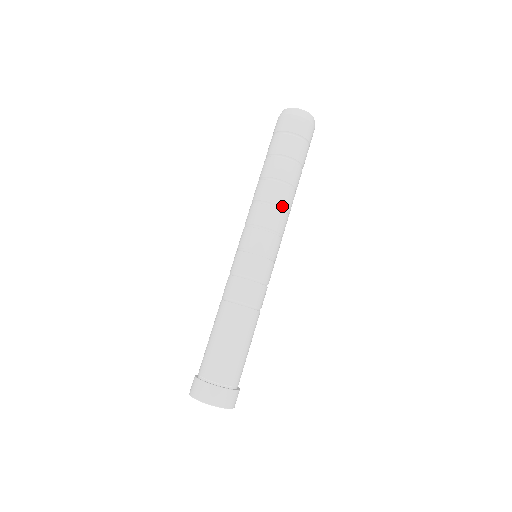
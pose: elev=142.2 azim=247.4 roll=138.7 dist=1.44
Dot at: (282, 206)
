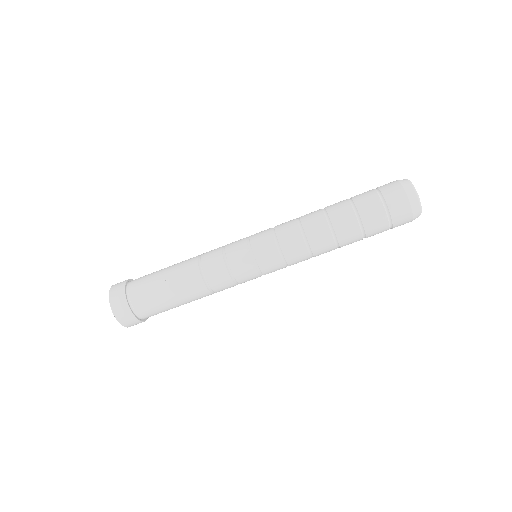
Dot at: (311, 248)
